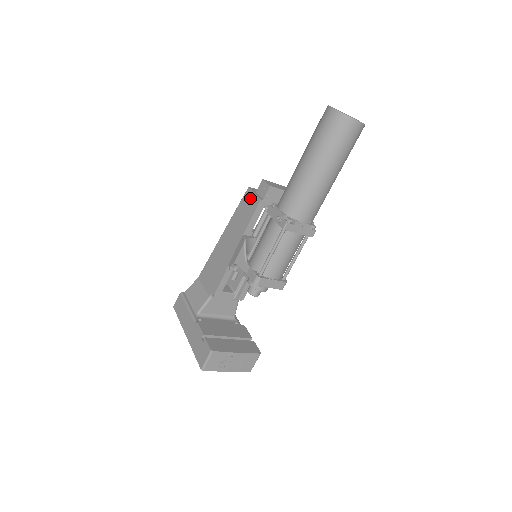
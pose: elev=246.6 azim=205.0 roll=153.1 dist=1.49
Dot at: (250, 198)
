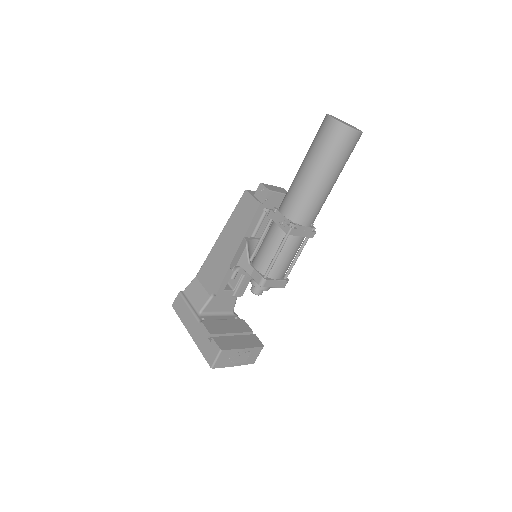
Dot at: (248, 201)
